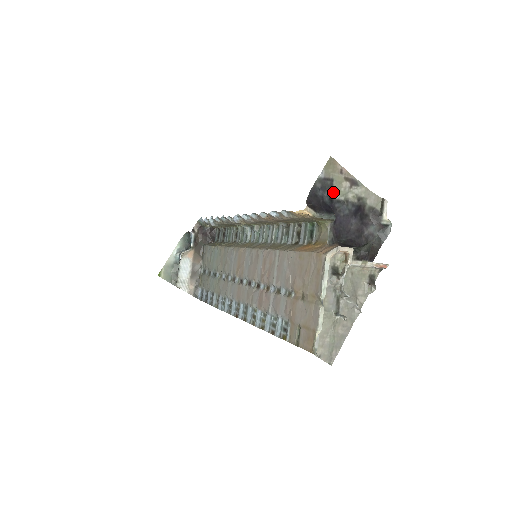
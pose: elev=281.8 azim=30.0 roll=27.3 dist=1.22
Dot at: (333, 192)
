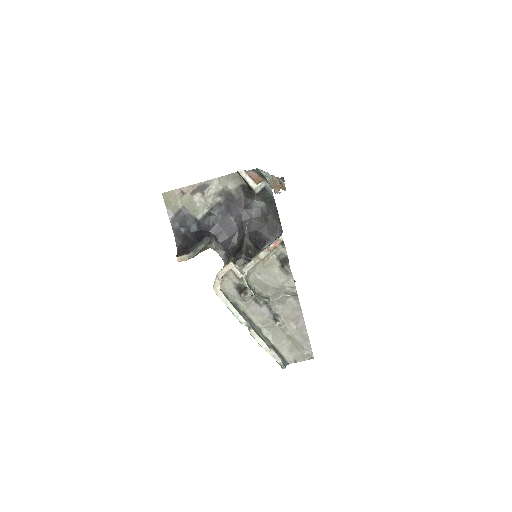
Dot at: (193, 215)
